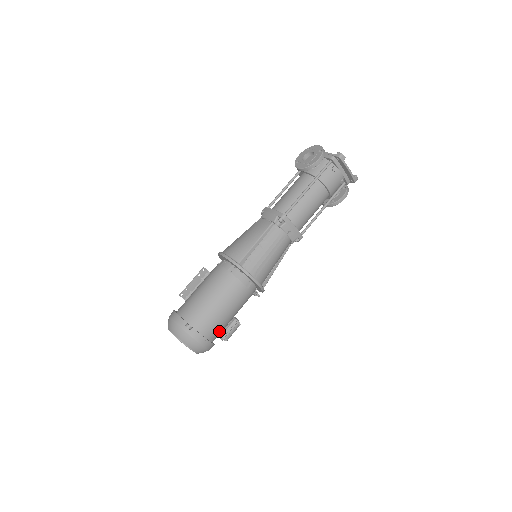
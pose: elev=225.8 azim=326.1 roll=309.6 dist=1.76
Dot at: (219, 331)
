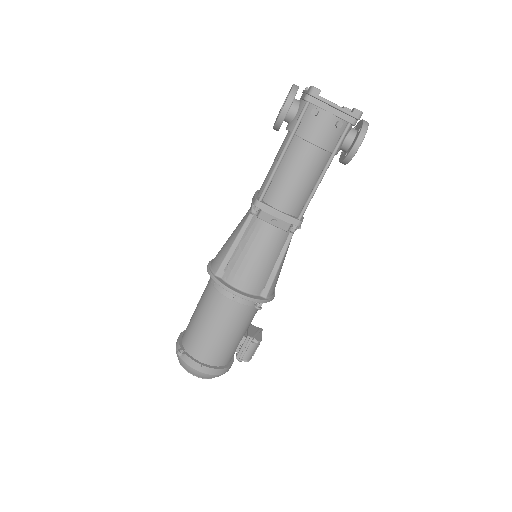
Dot at: (222, 354)
